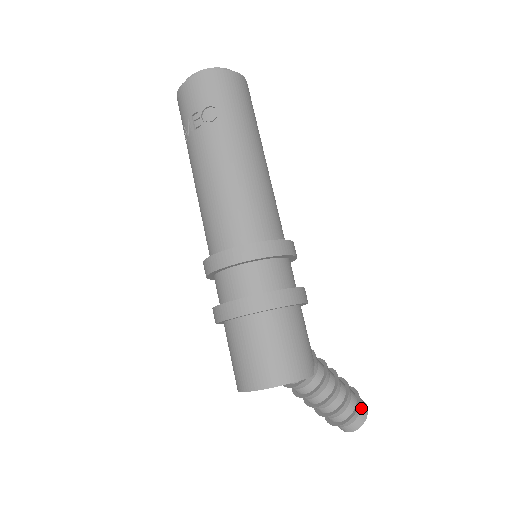
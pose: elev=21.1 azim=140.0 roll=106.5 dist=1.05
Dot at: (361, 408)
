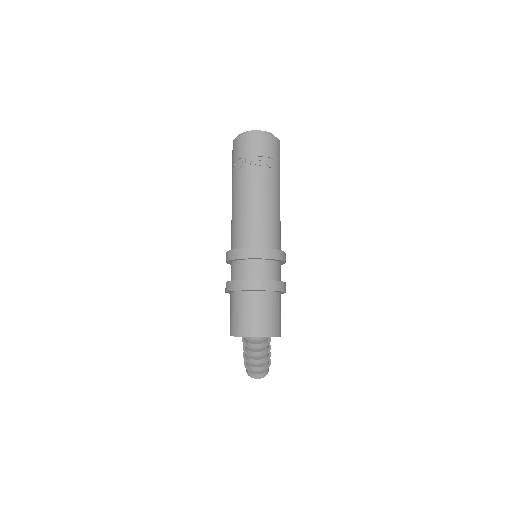
Dot at: occluded
